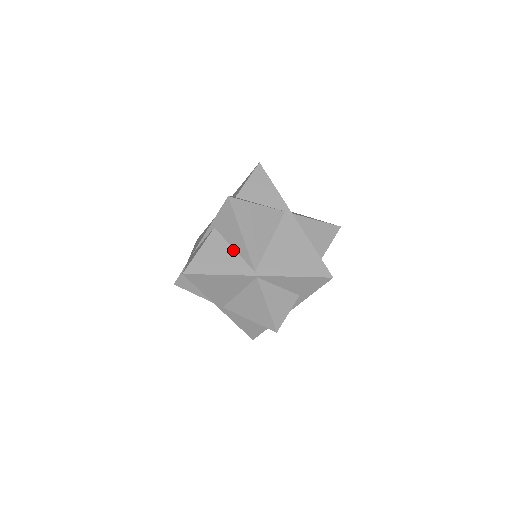
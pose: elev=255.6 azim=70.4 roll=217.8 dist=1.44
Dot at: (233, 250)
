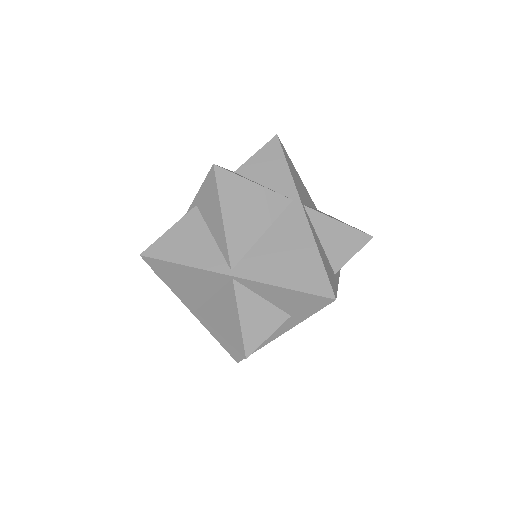
Dot at: (211, 237)
